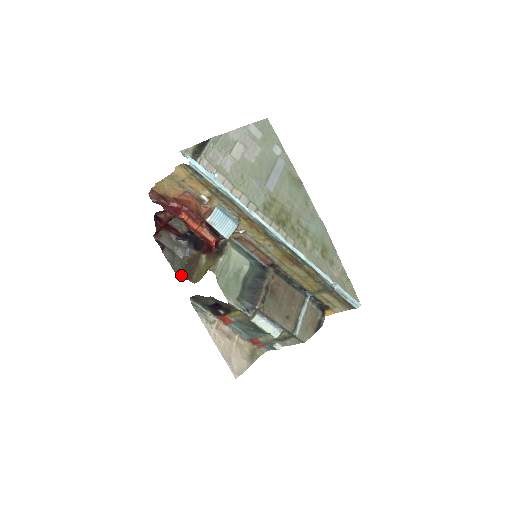
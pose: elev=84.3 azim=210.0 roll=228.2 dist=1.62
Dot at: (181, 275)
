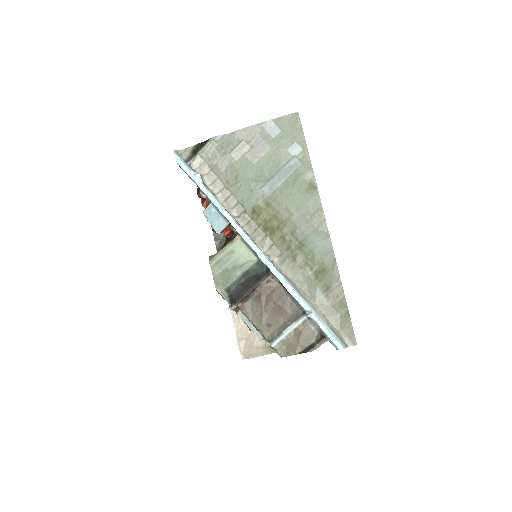
Dot at: occluded
